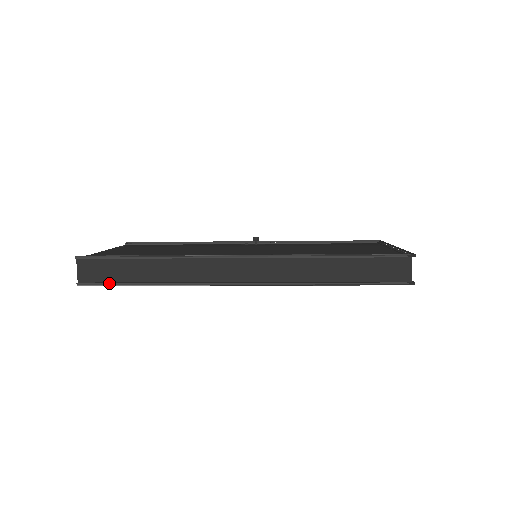
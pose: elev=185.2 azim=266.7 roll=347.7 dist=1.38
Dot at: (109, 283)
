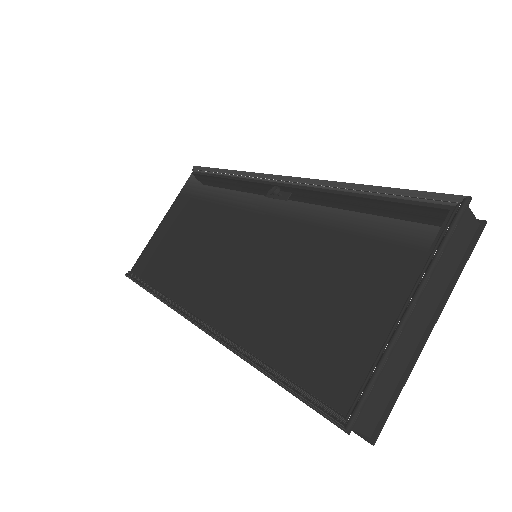
Dot at: occluded
